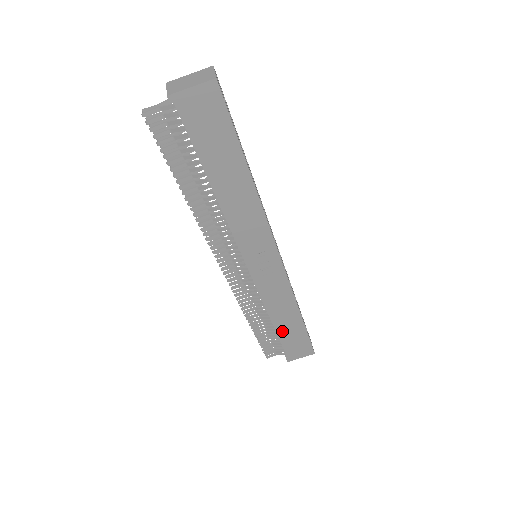
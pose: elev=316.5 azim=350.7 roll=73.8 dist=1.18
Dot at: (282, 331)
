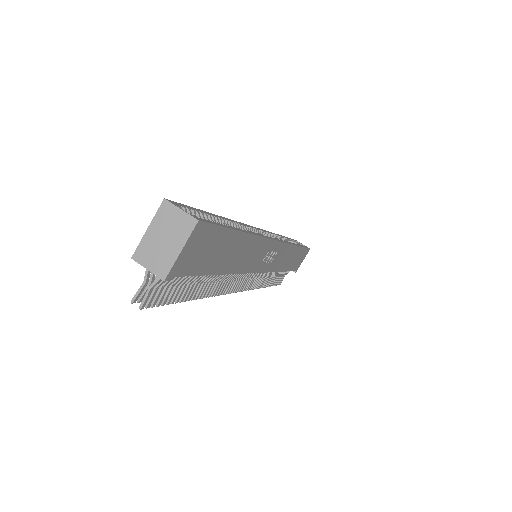
Dot at: (289, 266)
